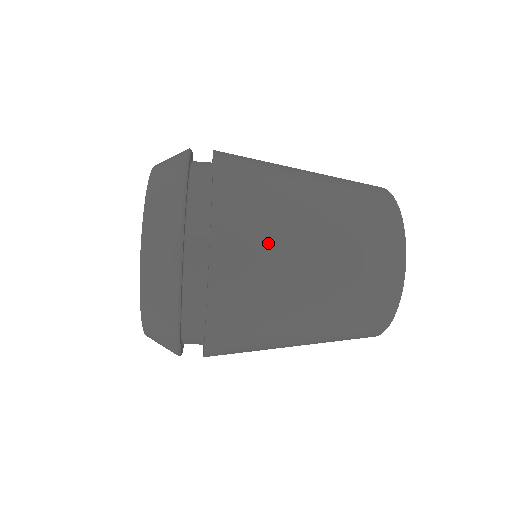
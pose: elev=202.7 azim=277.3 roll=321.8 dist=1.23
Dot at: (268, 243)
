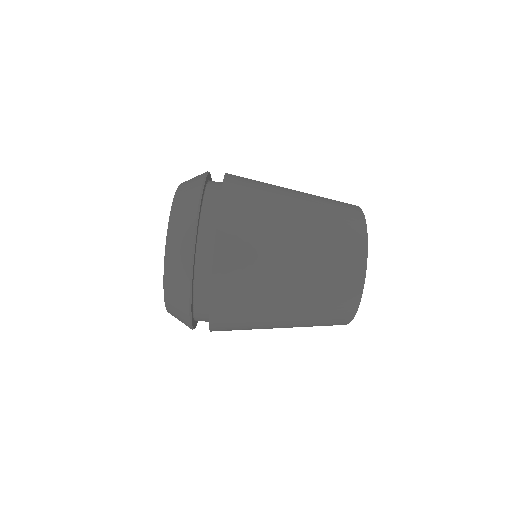
Dot at: (262, 198)
